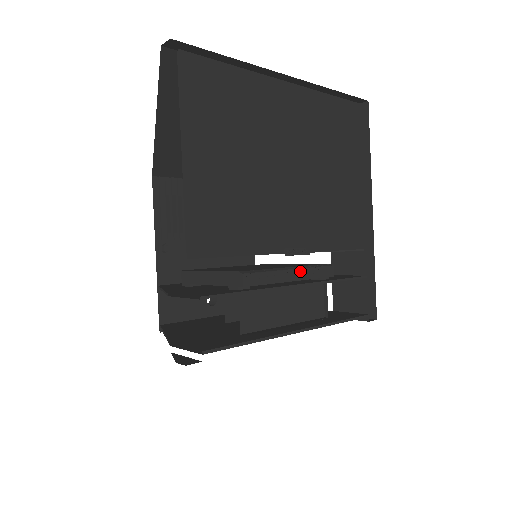
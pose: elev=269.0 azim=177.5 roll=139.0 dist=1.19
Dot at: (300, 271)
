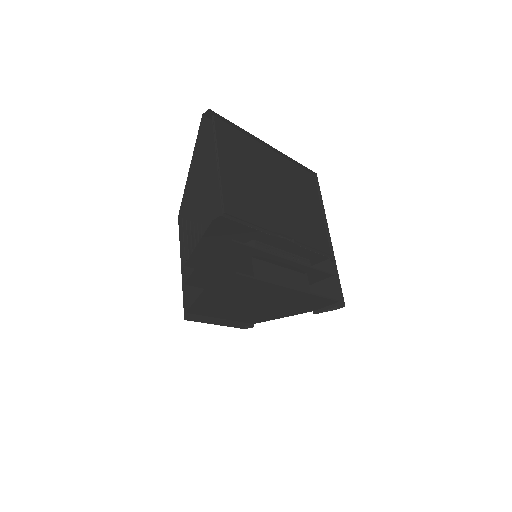
Dot at: (289, 254)
